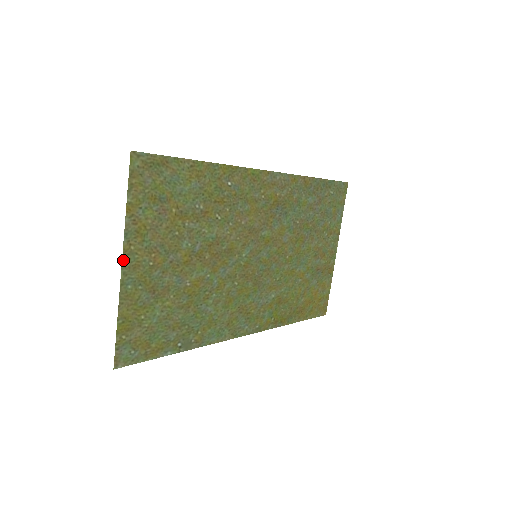
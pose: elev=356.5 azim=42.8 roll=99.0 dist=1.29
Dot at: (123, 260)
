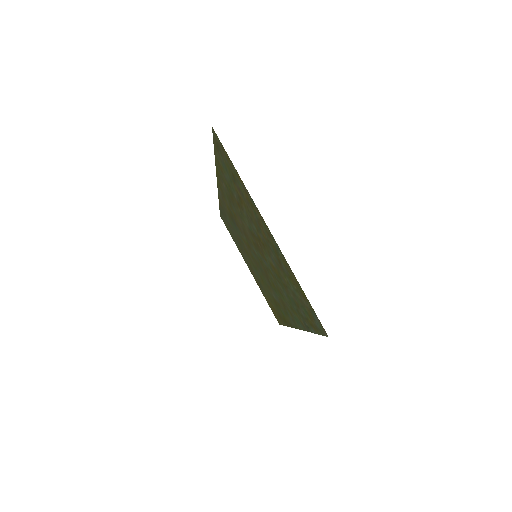
Dot at: (266, 225)
